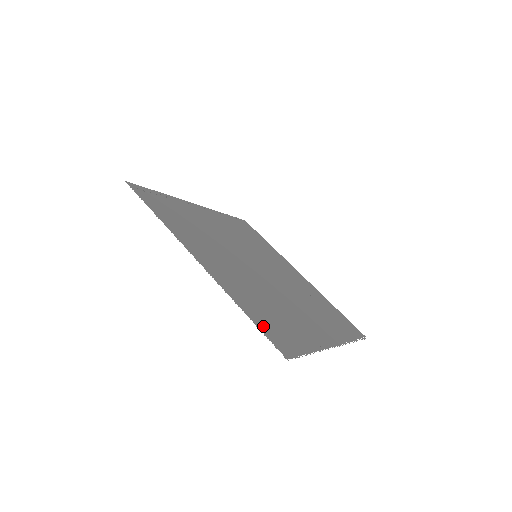
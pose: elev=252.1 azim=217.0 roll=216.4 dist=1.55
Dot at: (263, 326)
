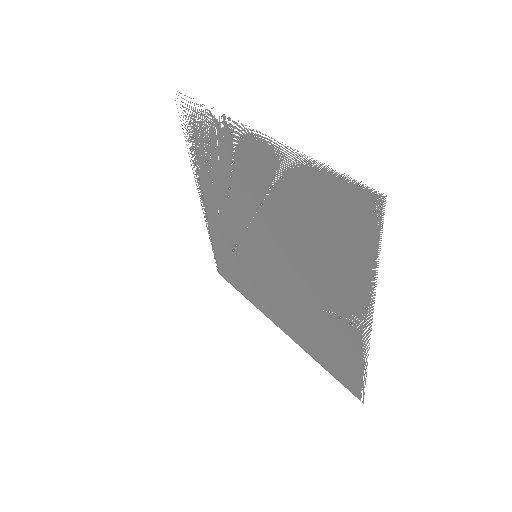
Dot at: (340, 185)
